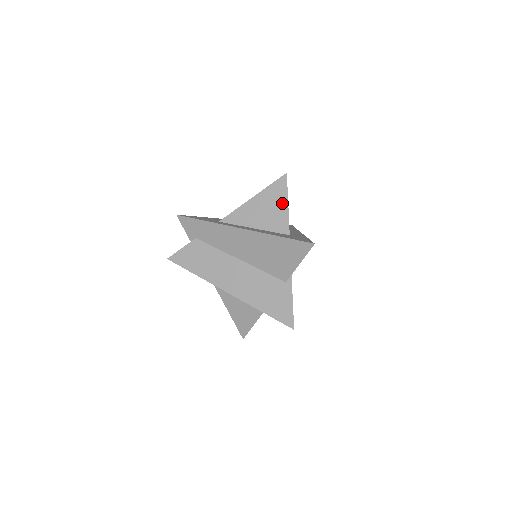
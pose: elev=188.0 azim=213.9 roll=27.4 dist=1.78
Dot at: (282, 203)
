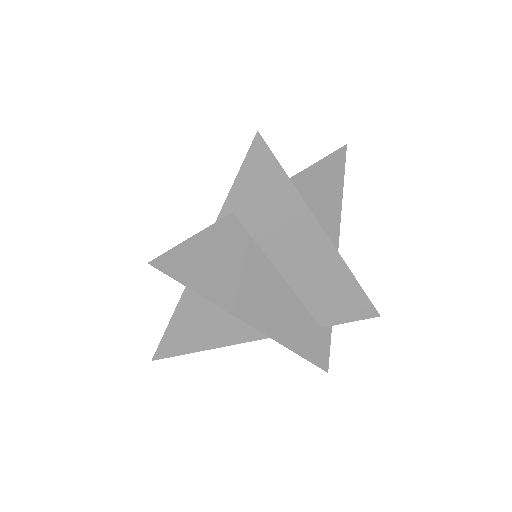
Dot at: occluded
